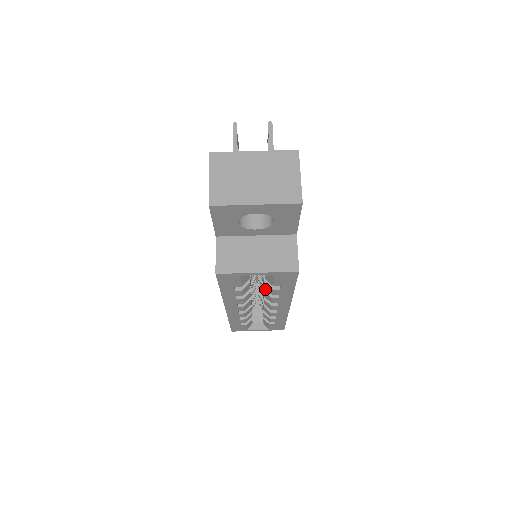
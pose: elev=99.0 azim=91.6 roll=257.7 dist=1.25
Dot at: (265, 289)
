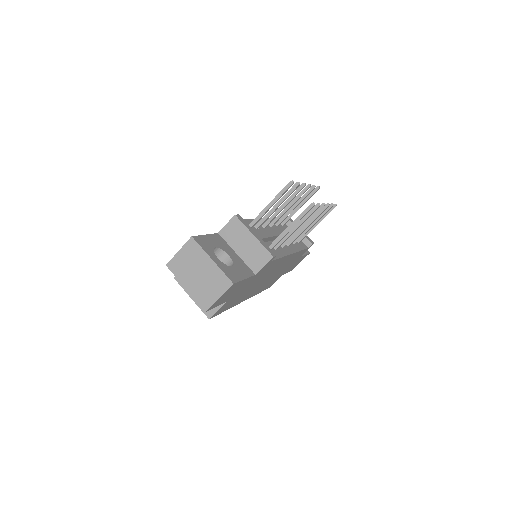
Dot at: occluded
